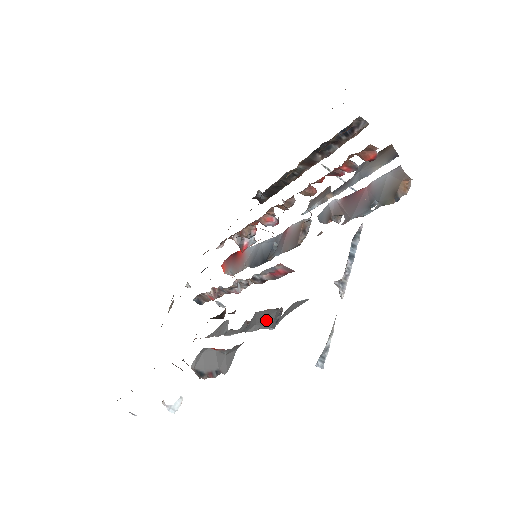
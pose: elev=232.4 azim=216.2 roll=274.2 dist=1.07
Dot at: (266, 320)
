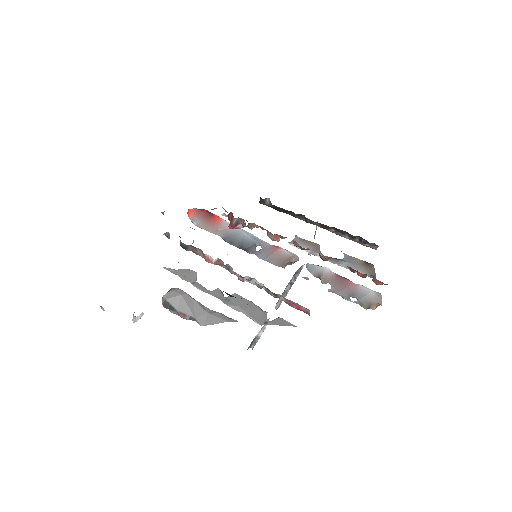
Dot at: (251, 311)
